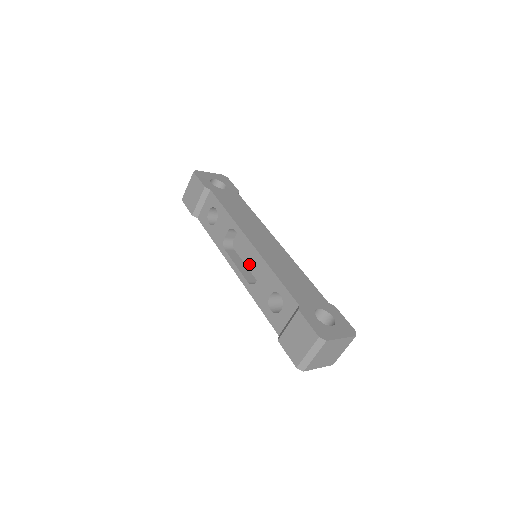
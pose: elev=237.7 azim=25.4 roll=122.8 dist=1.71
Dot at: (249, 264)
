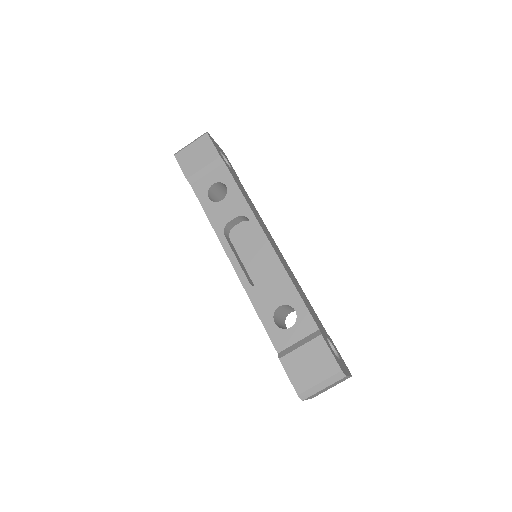
Dot at: (248, 262)
